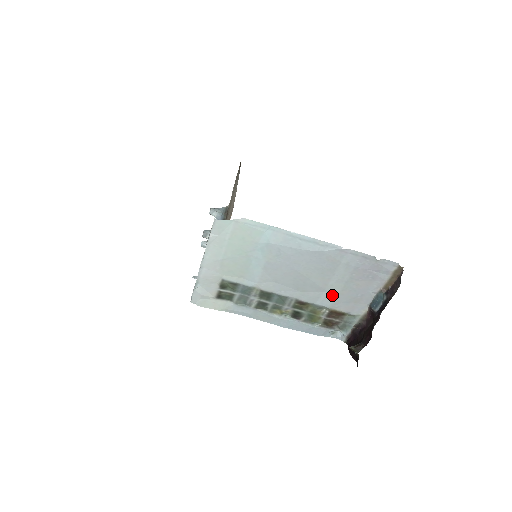
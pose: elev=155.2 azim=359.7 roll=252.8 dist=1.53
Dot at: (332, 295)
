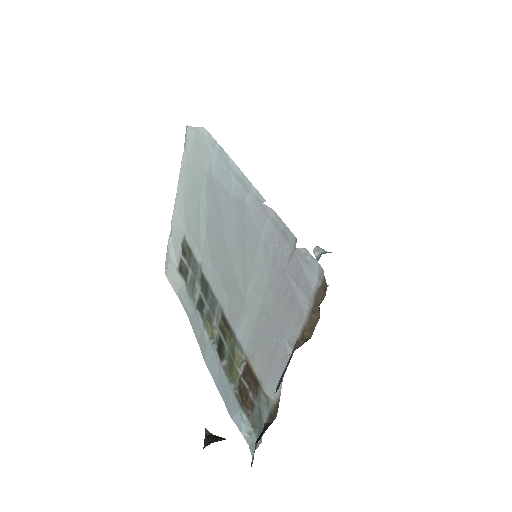
Dot at: (250, 321)
